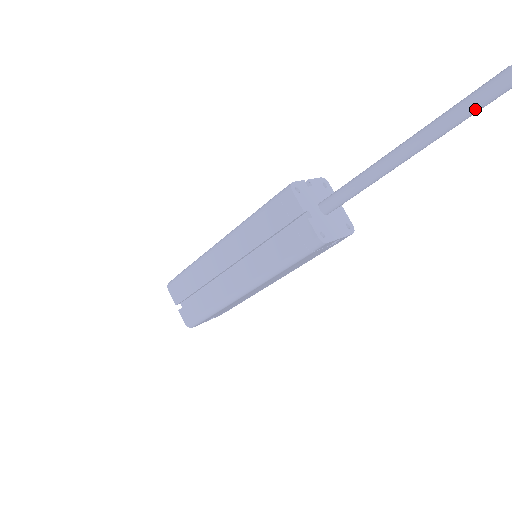
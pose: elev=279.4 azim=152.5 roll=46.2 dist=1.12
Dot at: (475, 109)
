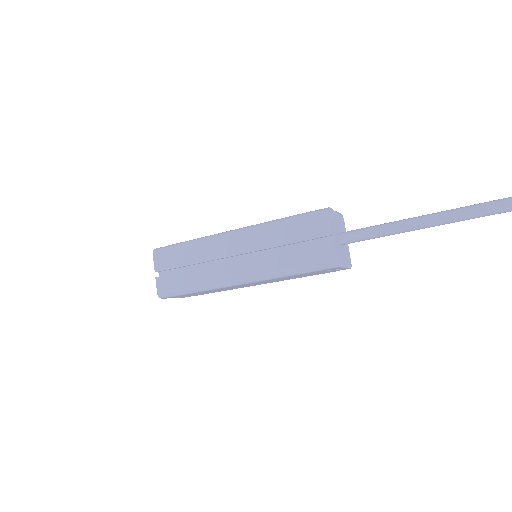
Dot at: (494, 212)
